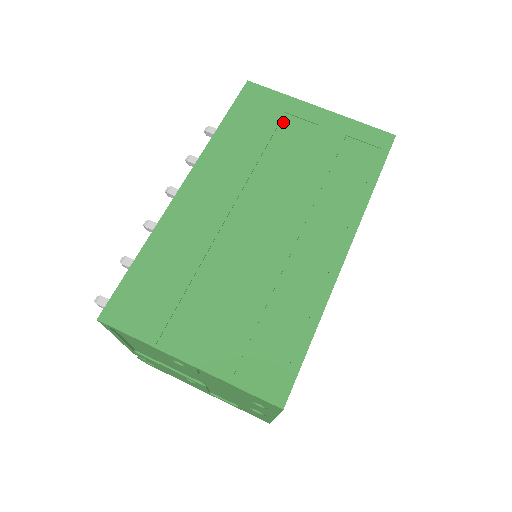
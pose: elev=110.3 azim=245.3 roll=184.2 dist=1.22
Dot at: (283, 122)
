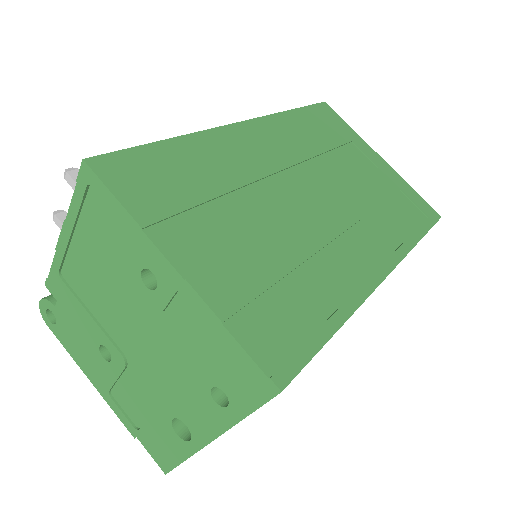
Dot at: (348, 146)
